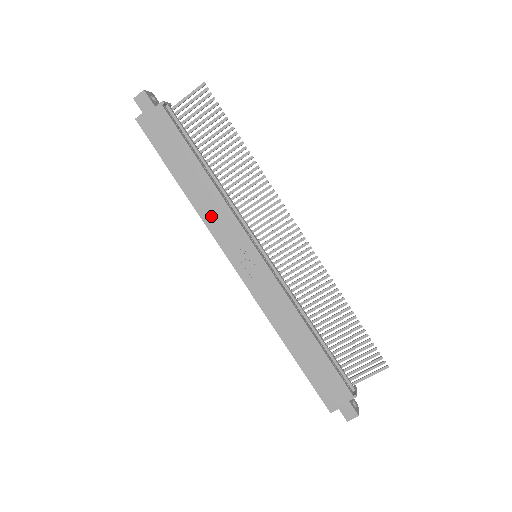
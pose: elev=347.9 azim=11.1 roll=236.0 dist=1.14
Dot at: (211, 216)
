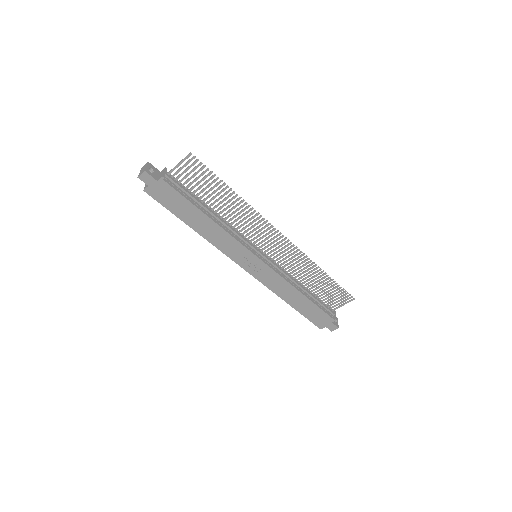
Dot at: (219, 242)
